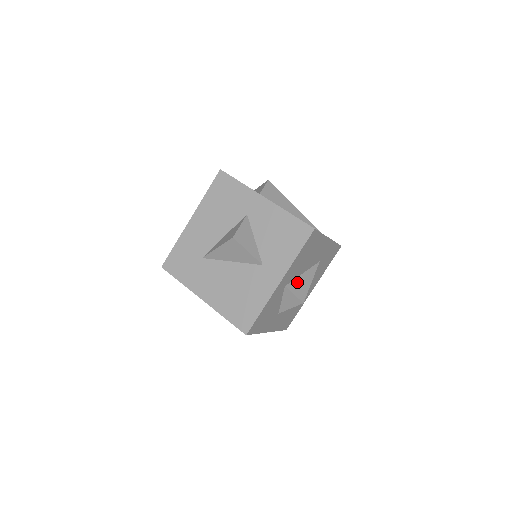
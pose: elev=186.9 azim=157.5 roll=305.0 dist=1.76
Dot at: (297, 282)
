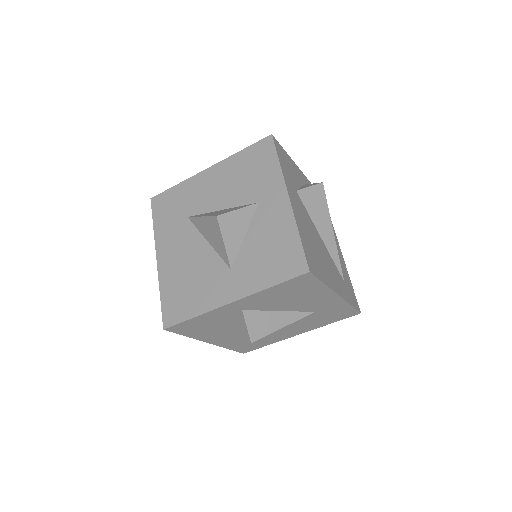
Dot at: (263, 315)
